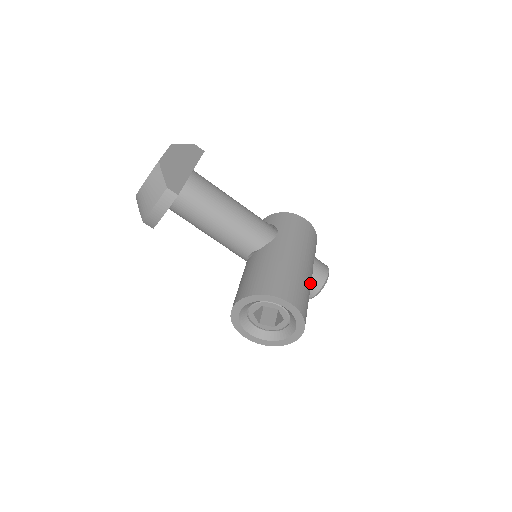
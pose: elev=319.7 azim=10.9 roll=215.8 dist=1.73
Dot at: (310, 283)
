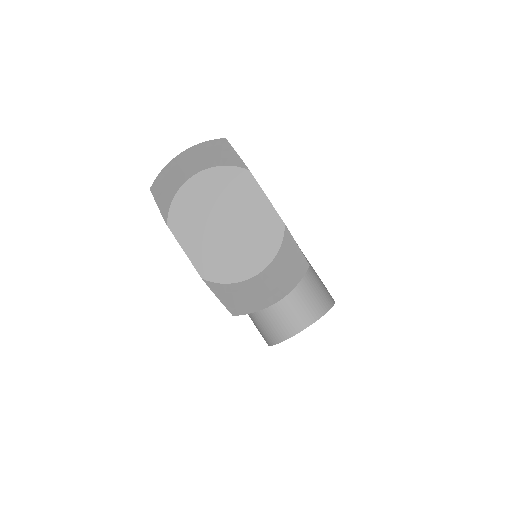
Dot at: occluded
